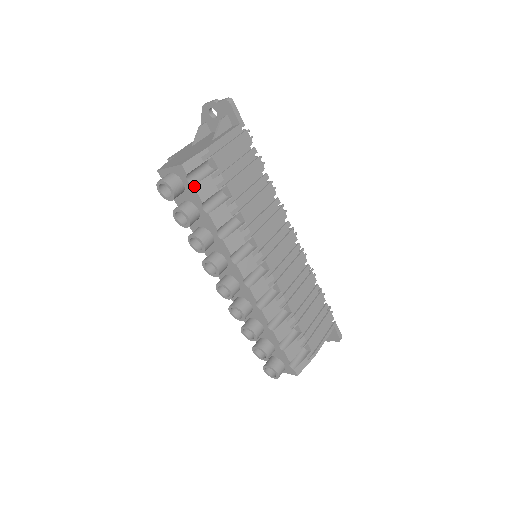
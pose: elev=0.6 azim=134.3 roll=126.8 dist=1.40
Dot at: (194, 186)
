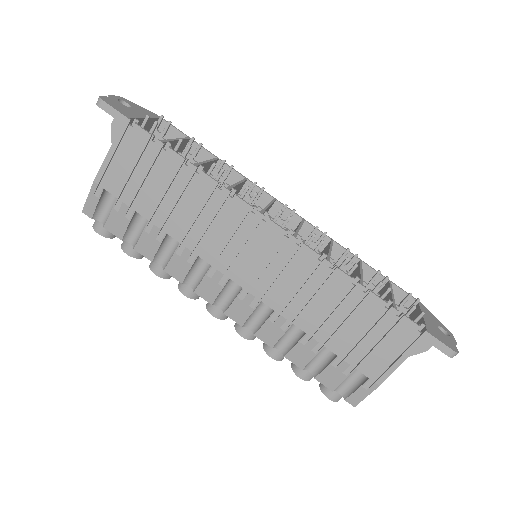
Dot at: (105, 227)
